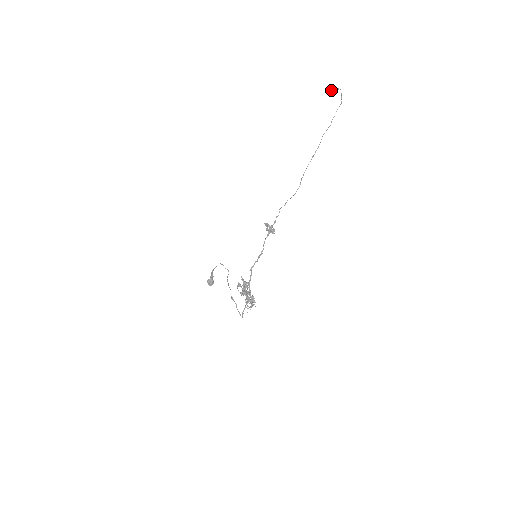
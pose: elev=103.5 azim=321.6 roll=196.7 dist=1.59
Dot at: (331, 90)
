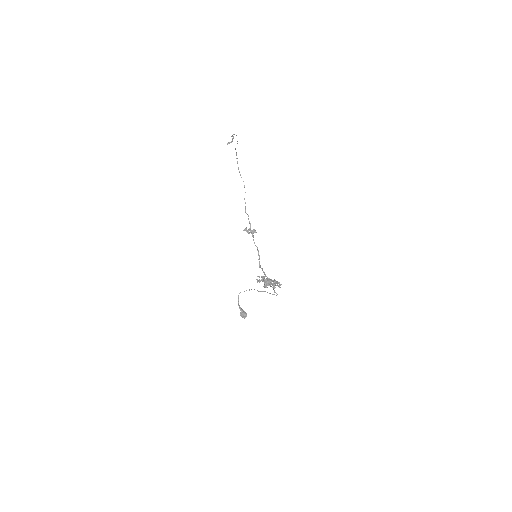
Dot at: (229, 143)
